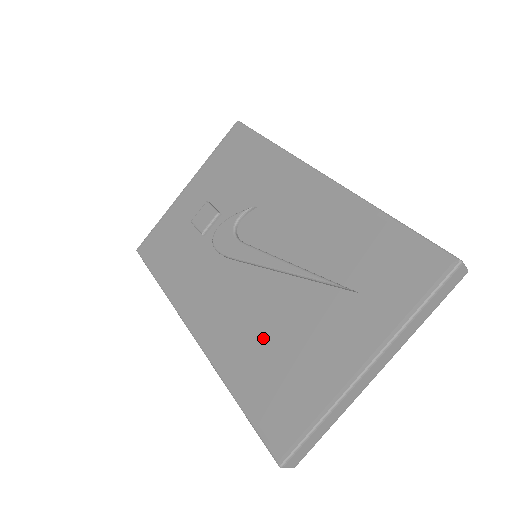
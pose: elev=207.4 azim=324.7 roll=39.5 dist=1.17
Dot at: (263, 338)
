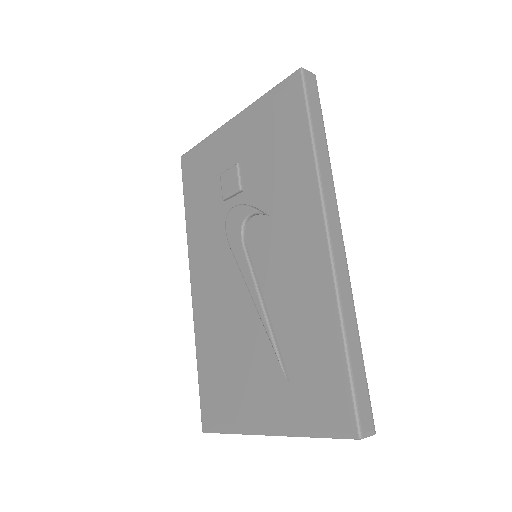
Dot at: (225, 343)
